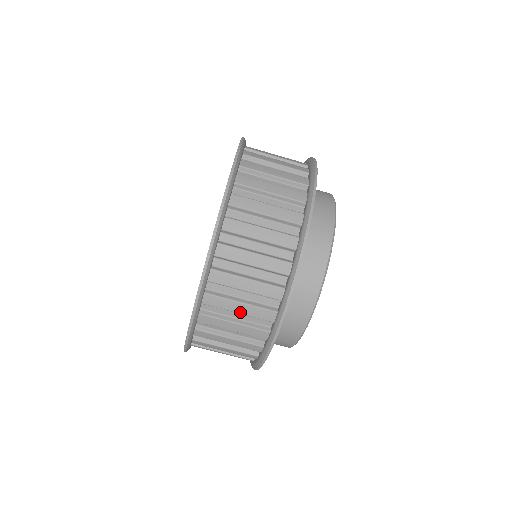
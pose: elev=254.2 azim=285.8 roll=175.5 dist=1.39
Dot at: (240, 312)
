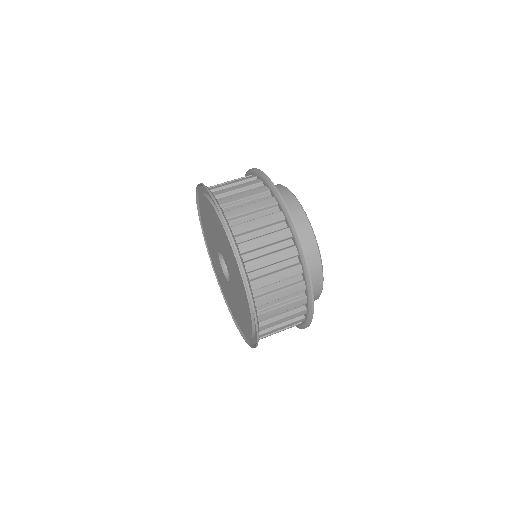
Dot at: (239, 188)
